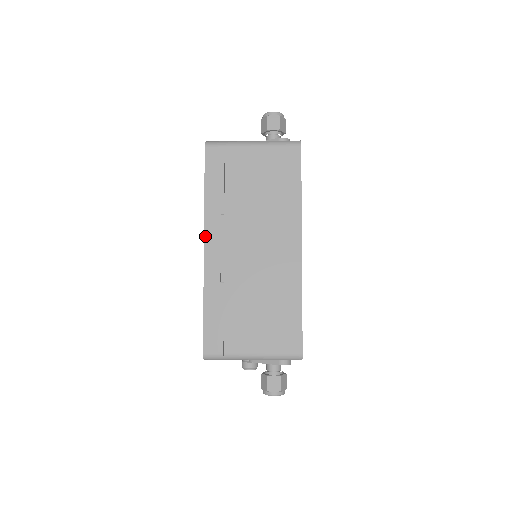
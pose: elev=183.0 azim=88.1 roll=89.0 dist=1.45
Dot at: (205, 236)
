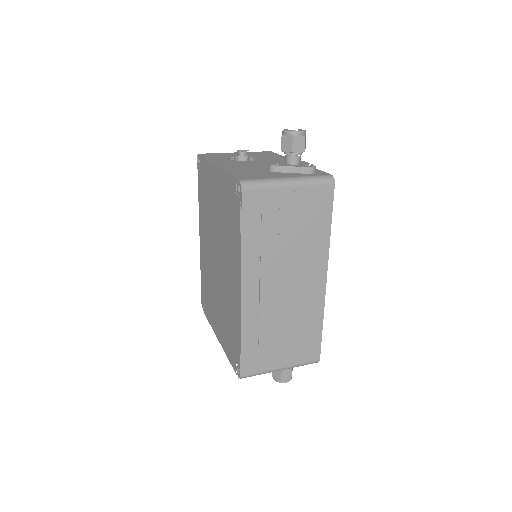
Dot at: (242, 280)
